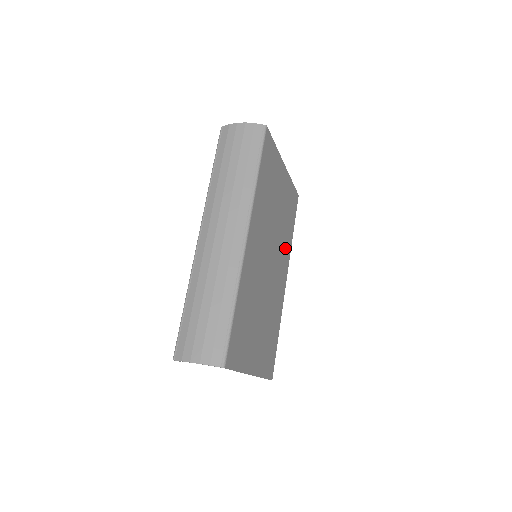
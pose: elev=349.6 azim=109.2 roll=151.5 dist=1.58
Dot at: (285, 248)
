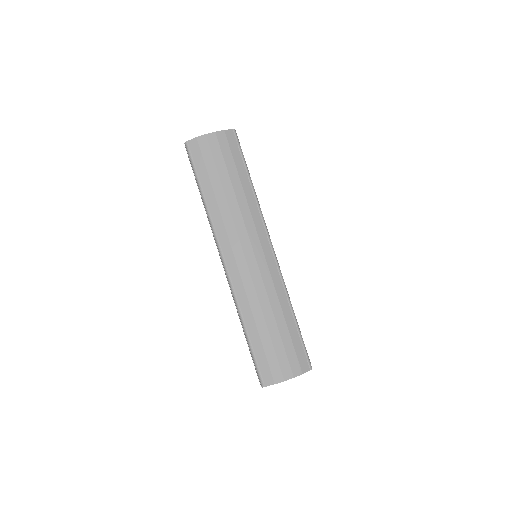
Dot at: occluded
